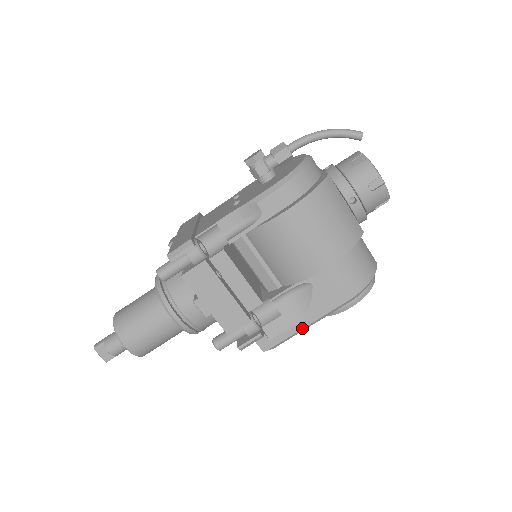
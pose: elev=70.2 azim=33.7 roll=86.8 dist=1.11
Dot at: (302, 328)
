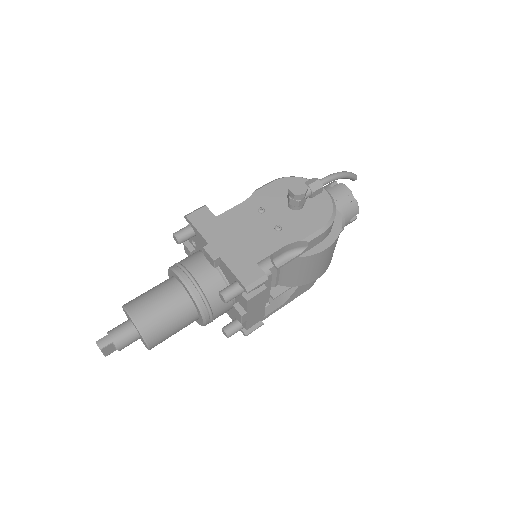
Dot at: (277, 310)
